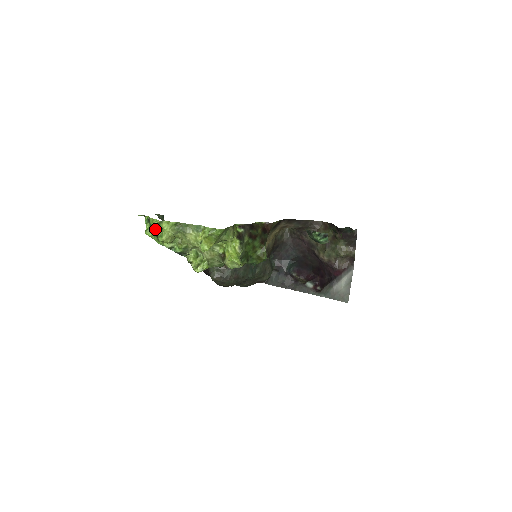
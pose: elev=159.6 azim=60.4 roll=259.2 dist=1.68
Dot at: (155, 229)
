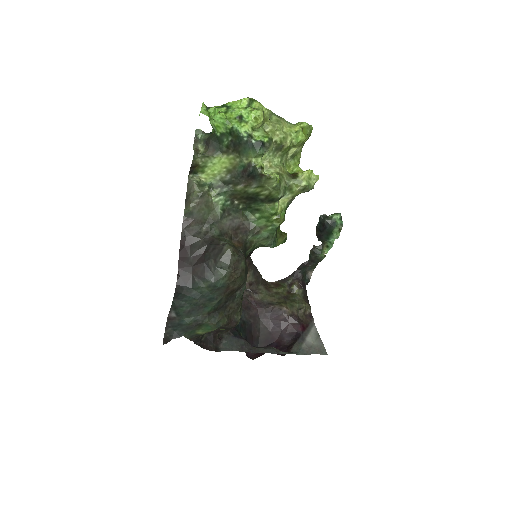
Dot at: (242, 107)
